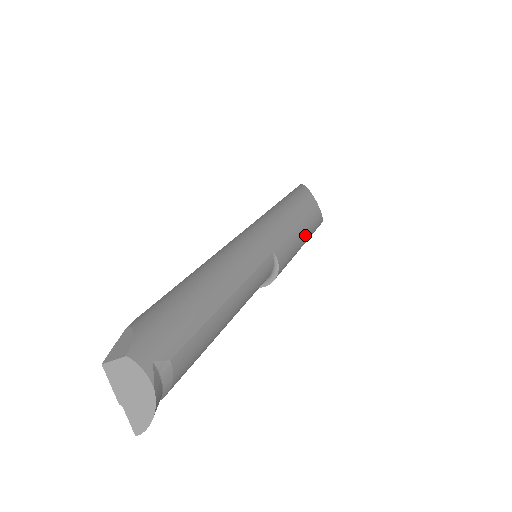
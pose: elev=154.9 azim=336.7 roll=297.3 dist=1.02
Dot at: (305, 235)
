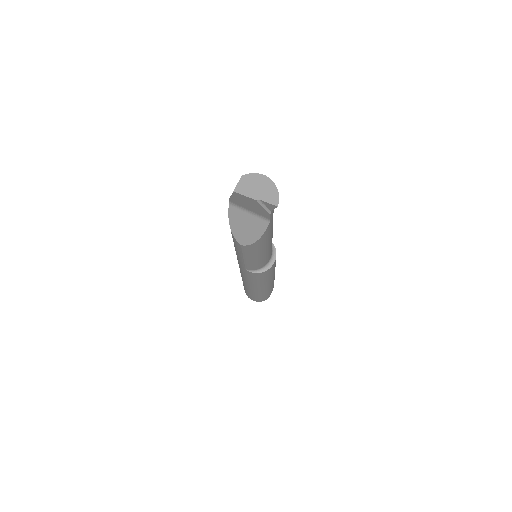
Dot at: occluded
